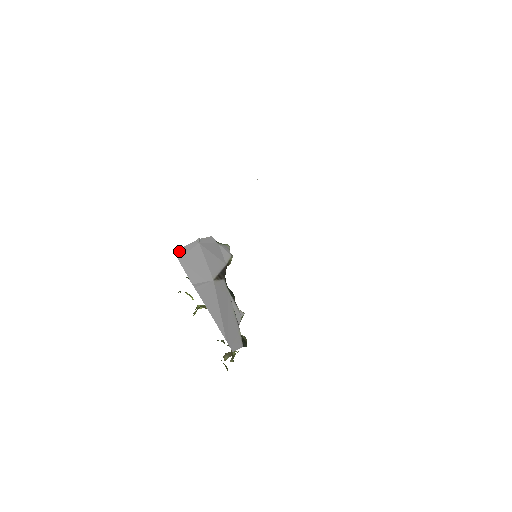
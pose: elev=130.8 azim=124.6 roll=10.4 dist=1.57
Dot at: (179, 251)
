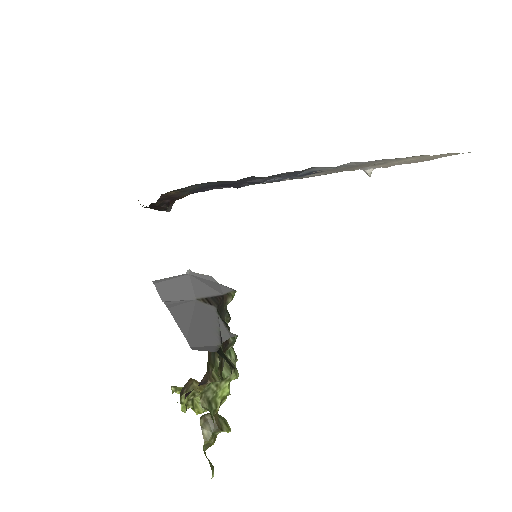
Dot at: (159, 280)
